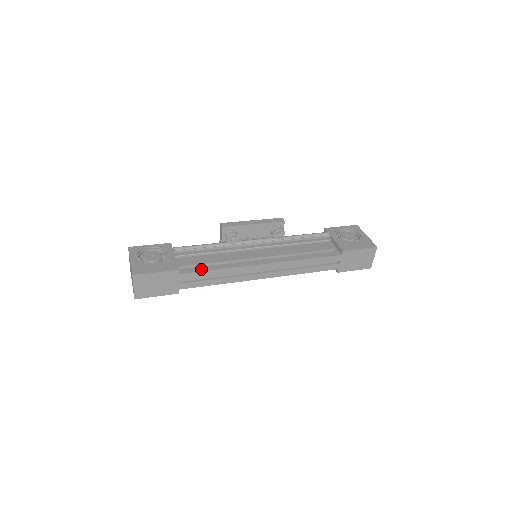
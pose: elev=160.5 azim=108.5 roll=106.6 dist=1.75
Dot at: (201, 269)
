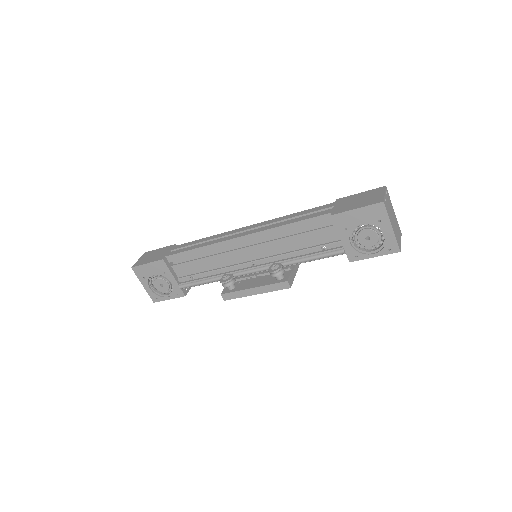
Dot at: occluded
